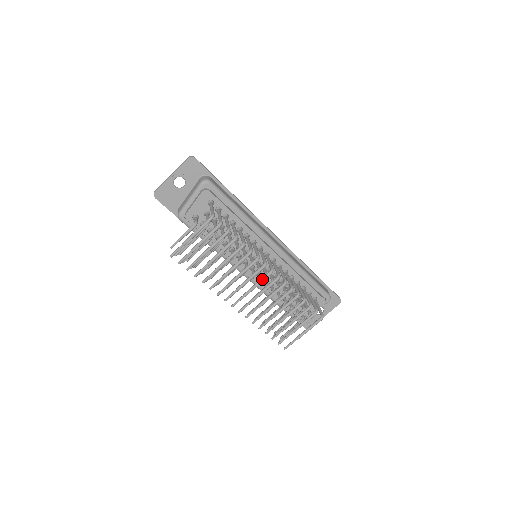
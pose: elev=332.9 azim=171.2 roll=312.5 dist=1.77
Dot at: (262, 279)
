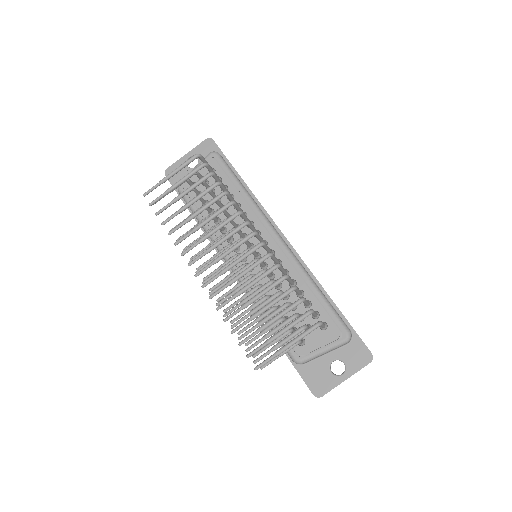
Dot at: (239, 241)
